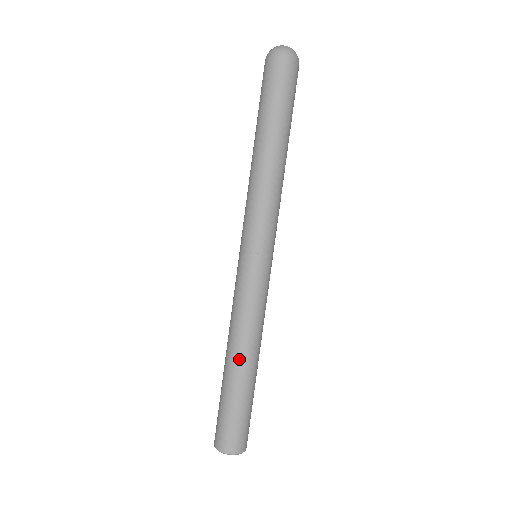
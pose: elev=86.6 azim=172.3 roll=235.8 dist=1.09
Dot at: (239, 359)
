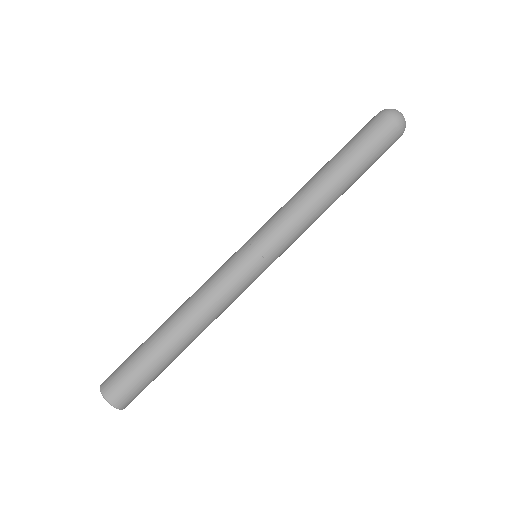
Dot at: (174, 322)
